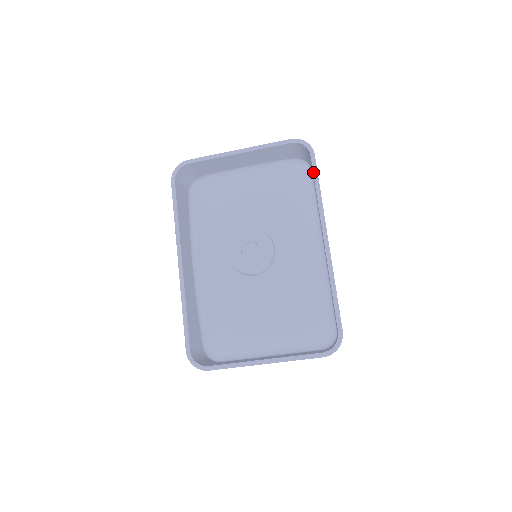
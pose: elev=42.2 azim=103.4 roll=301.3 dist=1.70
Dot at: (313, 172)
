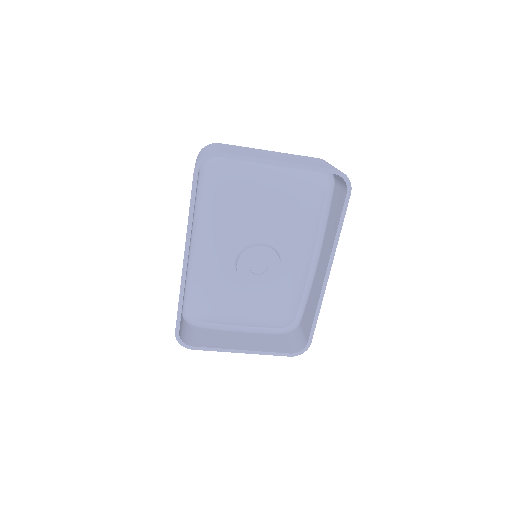
Dot at: (342, 211)
